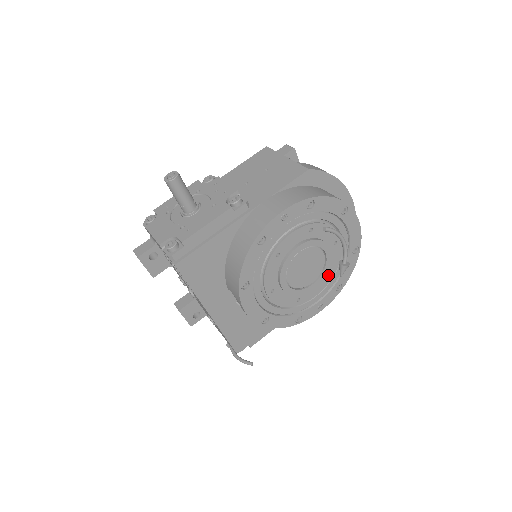
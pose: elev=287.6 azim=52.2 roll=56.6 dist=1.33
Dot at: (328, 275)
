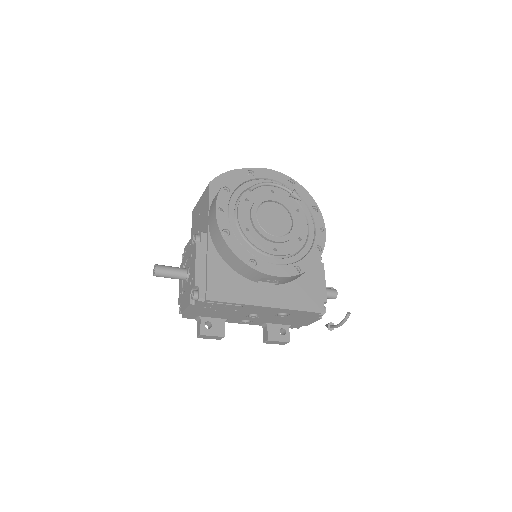
Dot at: (297, 210)
